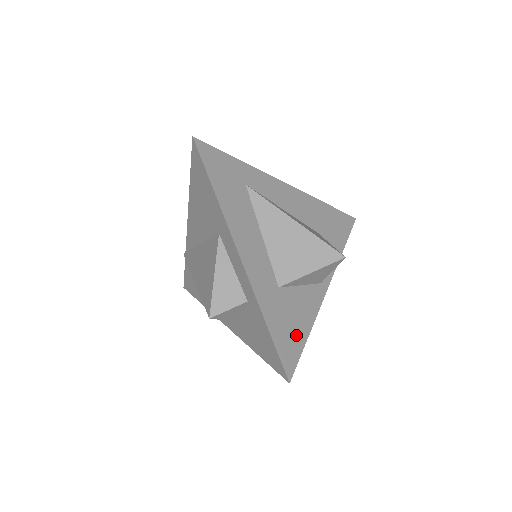
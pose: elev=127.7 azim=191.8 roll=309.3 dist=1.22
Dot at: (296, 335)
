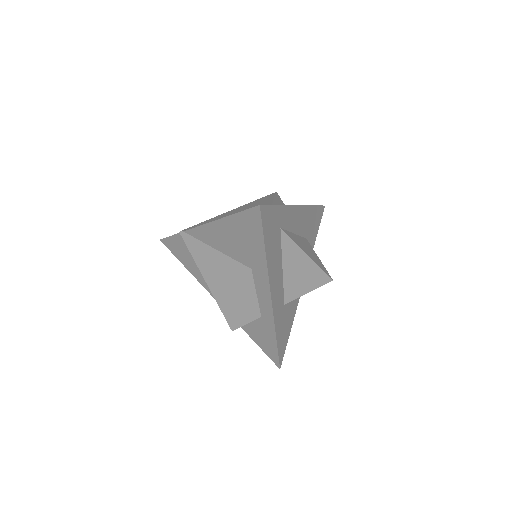
Dot at: (287, 333)
